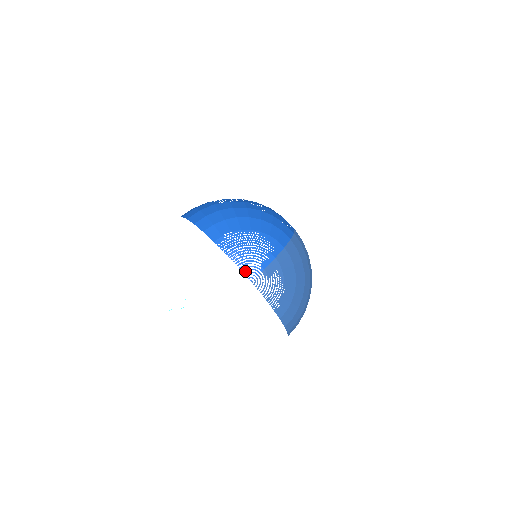
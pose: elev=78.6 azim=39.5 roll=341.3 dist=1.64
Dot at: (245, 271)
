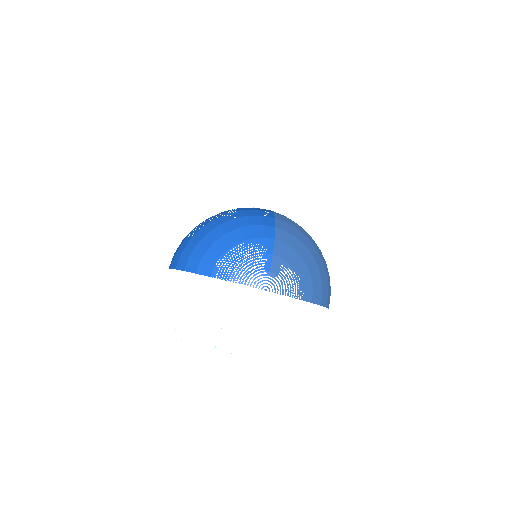
Dot at: (254, 285)
